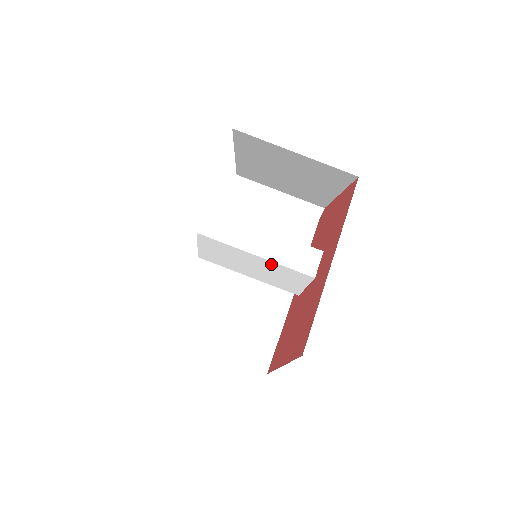
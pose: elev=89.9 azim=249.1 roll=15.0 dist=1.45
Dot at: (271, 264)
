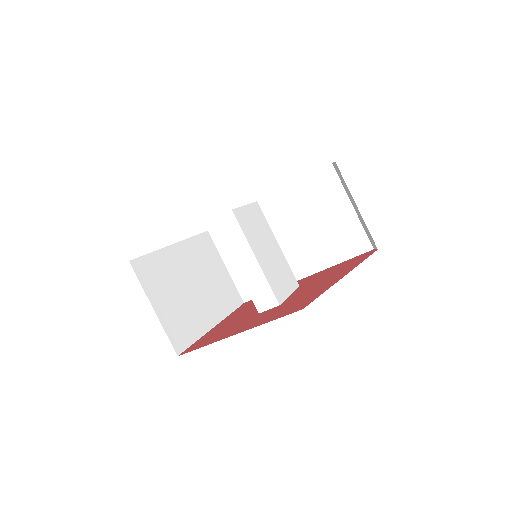
Dot at: occluded
